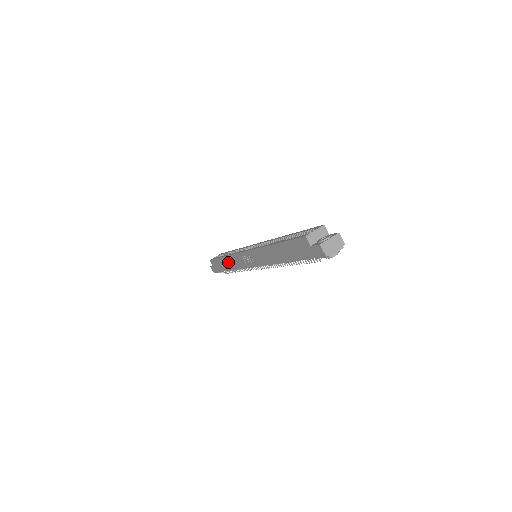
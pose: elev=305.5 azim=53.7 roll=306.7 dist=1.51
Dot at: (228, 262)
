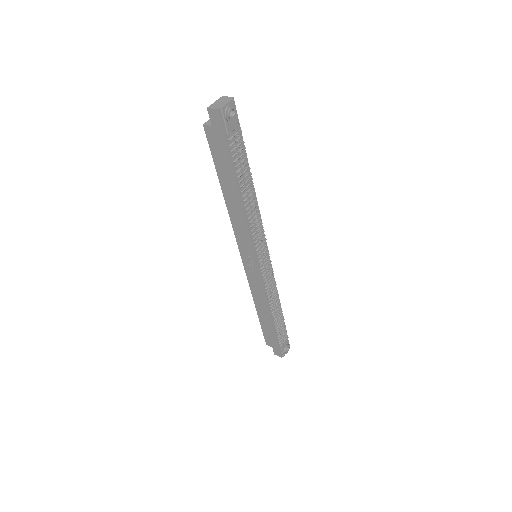
Dot at: (261, 308)
